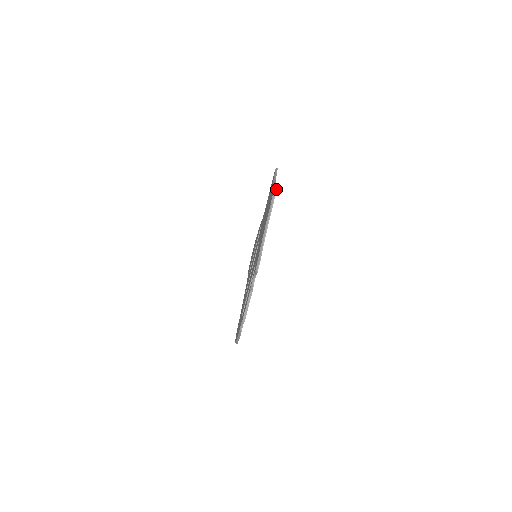
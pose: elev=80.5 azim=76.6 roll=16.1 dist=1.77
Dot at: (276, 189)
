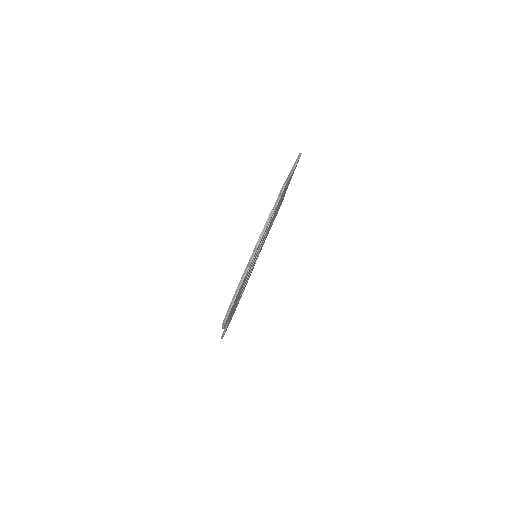
Dot at: (301, 153)
